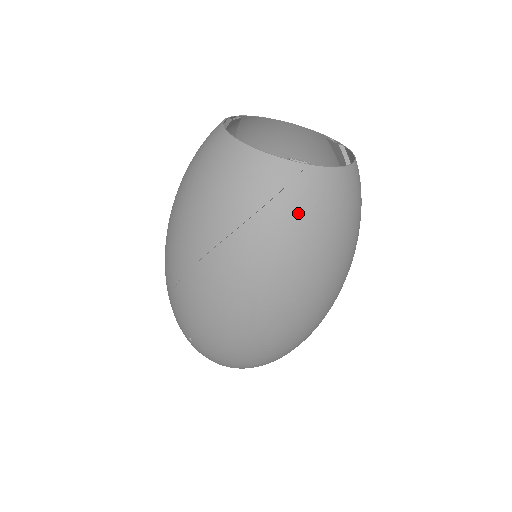
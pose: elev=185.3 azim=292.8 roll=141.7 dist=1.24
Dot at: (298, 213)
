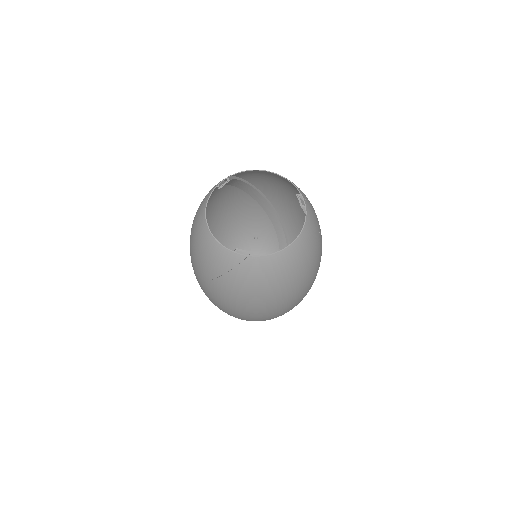
Dot at: (244, 281)
